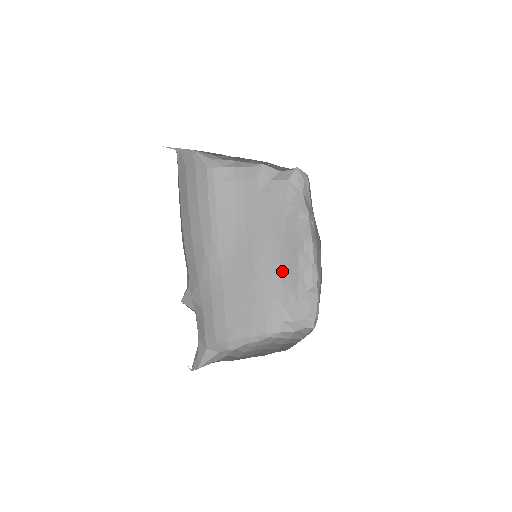
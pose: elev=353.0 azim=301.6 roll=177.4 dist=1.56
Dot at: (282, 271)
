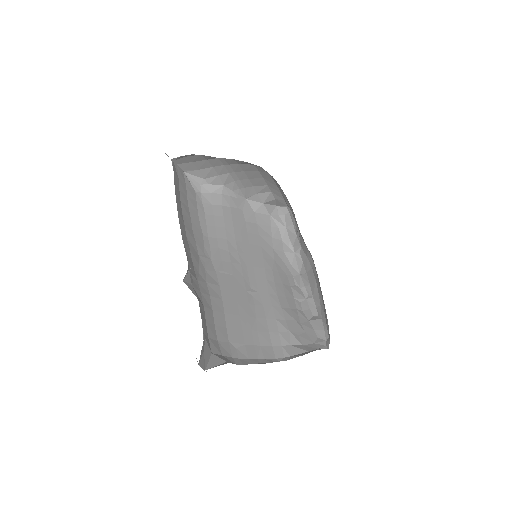
Dot at: (279, 296)
